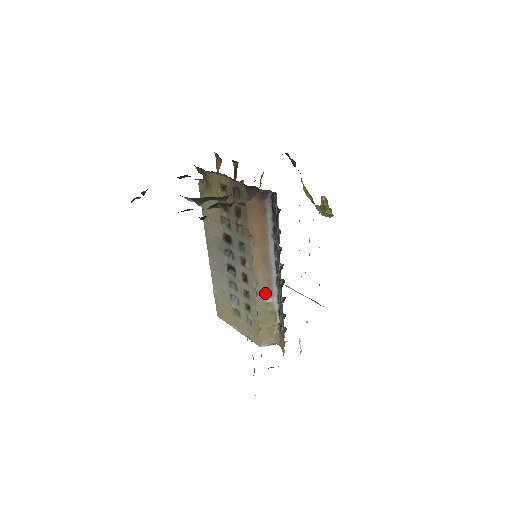
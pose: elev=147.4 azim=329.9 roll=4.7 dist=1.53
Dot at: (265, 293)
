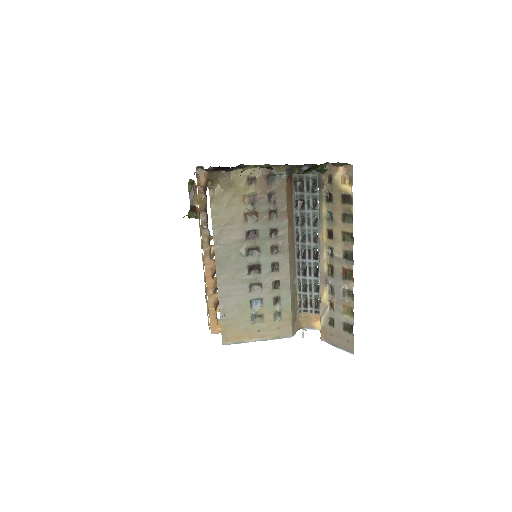
Dot at: (293, 275)
